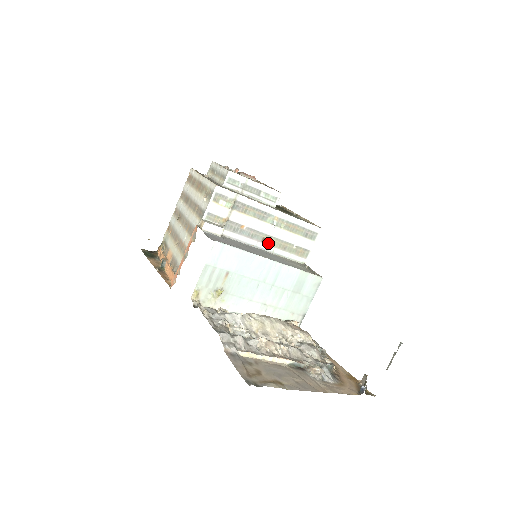
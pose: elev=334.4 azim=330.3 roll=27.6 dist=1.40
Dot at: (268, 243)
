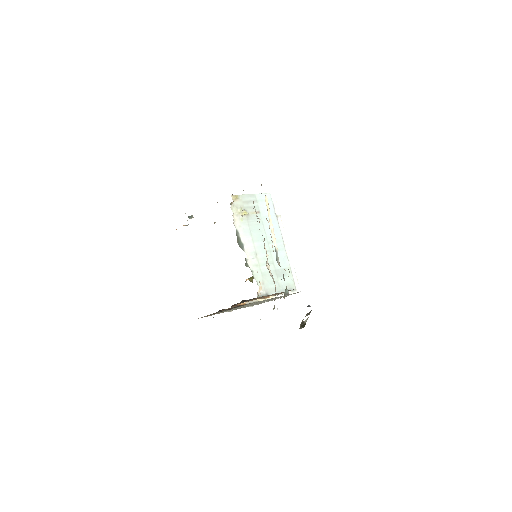
Dot at: occluded
